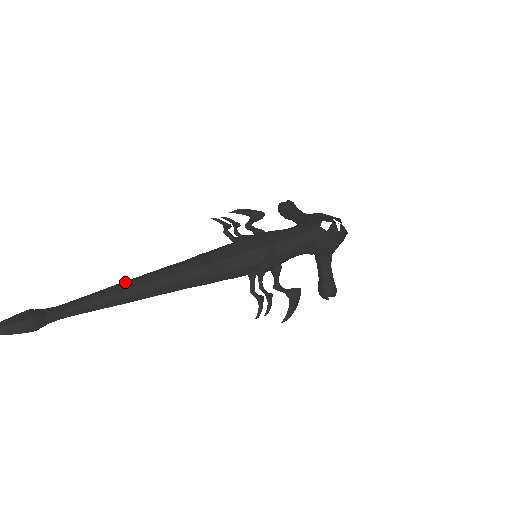
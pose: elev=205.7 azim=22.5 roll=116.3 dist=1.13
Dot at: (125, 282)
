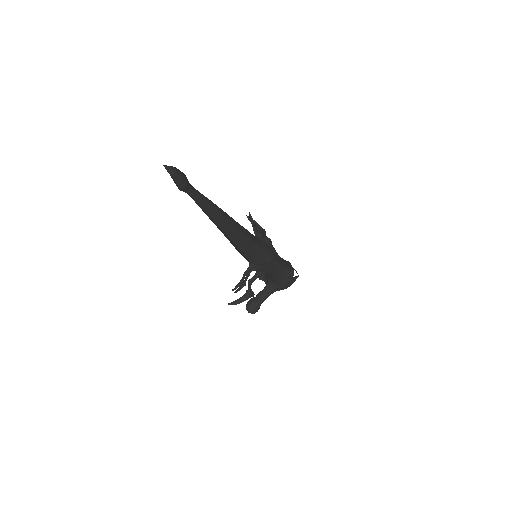
Dot at: occluded
